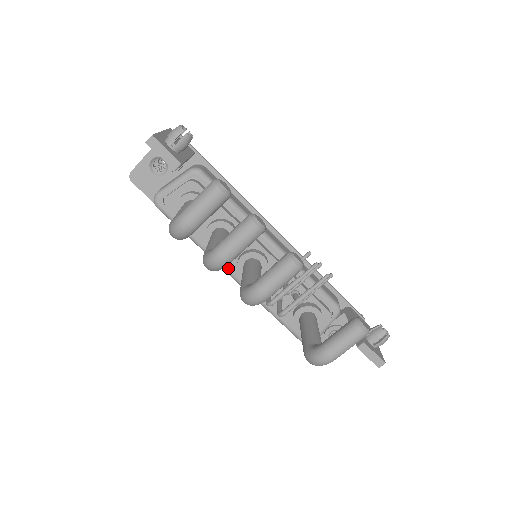
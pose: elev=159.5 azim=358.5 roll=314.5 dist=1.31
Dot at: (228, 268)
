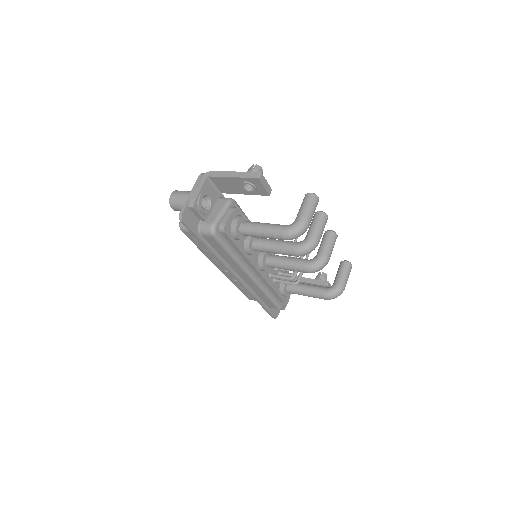
Dot at: (250, 270)
